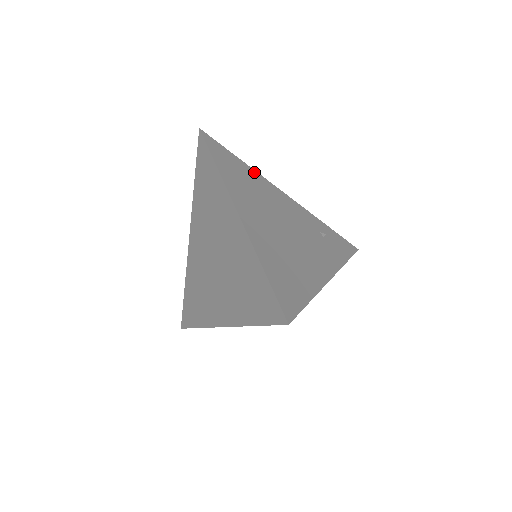
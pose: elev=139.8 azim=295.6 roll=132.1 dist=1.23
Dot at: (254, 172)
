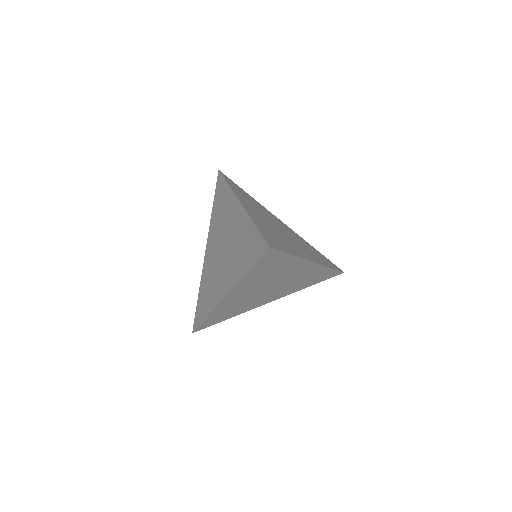
Dot at: (257, 202)
